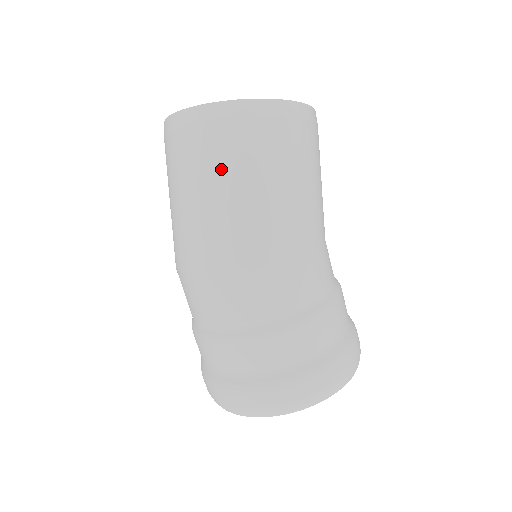
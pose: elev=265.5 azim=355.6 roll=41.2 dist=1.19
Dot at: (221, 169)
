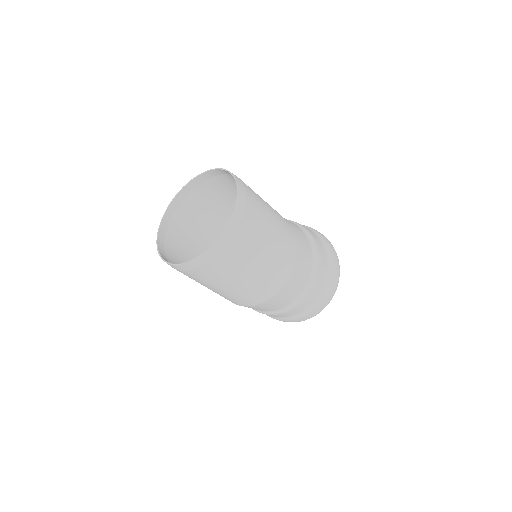
Dot at: (250, 255)
